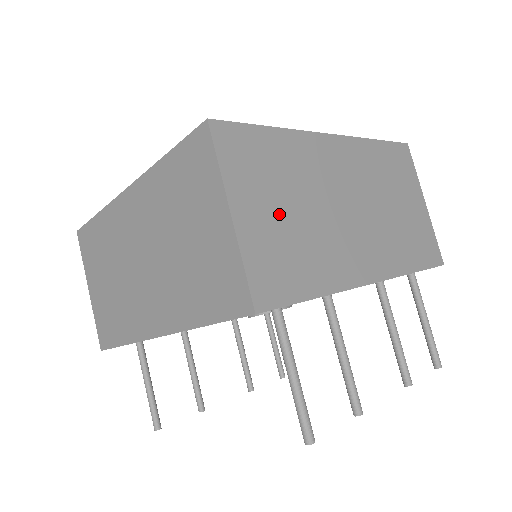
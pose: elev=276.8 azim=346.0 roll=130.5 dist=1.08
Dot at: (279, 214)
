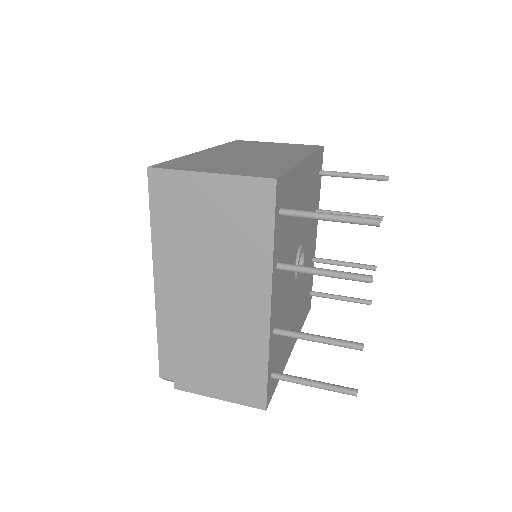
Dot at: occluded
